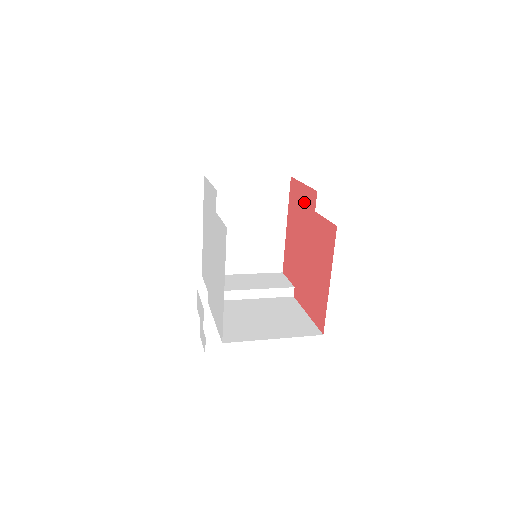
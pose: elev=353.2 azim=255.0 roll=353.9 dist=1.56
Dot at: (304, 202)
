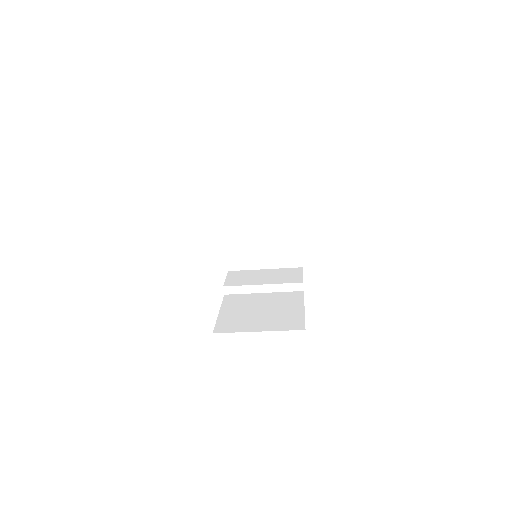
Dot at: occluded
